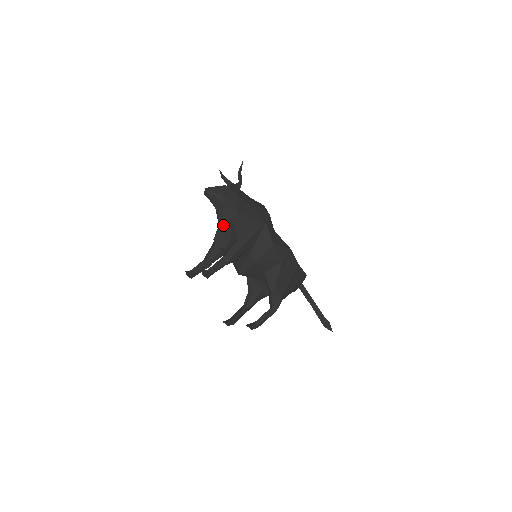
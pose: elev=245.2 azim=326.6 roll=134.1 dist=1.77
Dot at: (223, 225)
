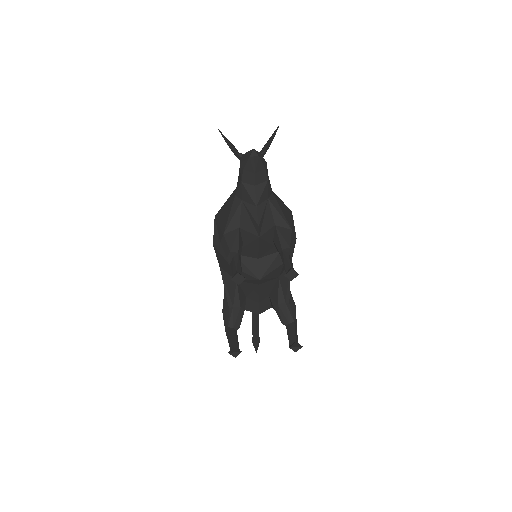
Dot at: (263, 207)
